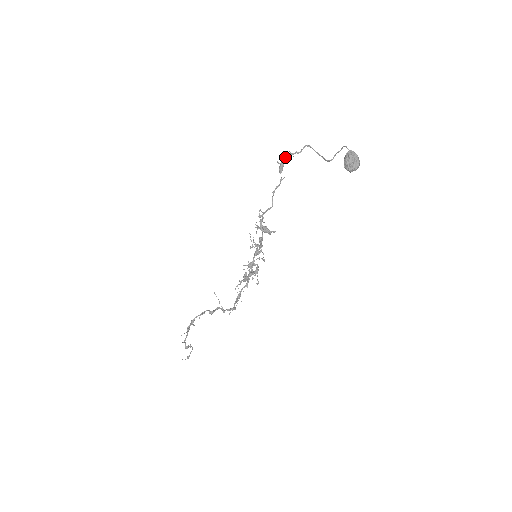
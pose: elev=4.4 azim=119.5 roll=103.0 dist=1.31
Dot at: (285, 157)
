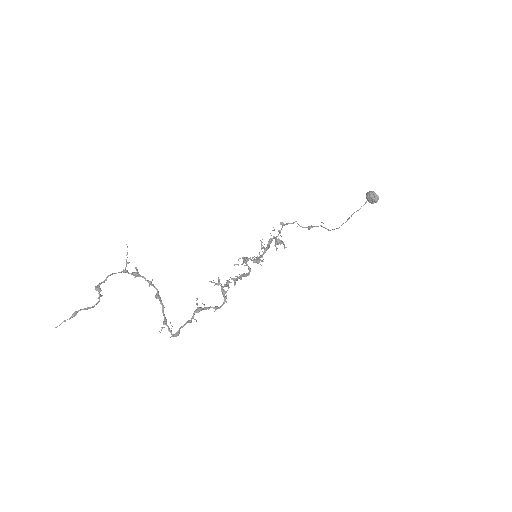
Dot at: occluded
